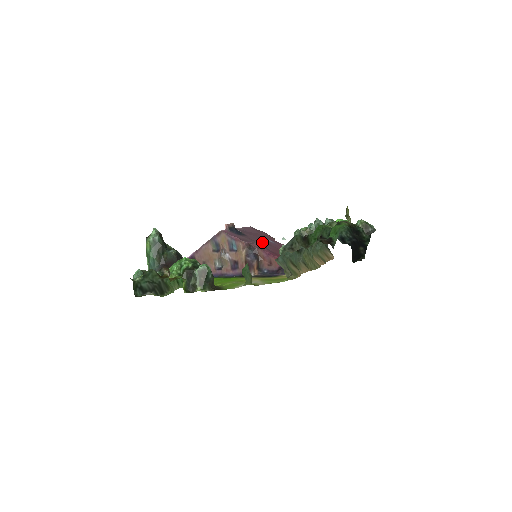
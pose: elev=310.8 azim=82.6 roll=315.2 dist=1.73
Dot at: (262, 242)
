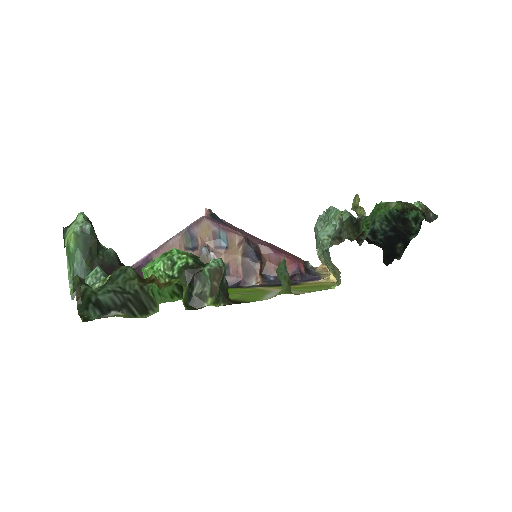
Dot at: occluded
